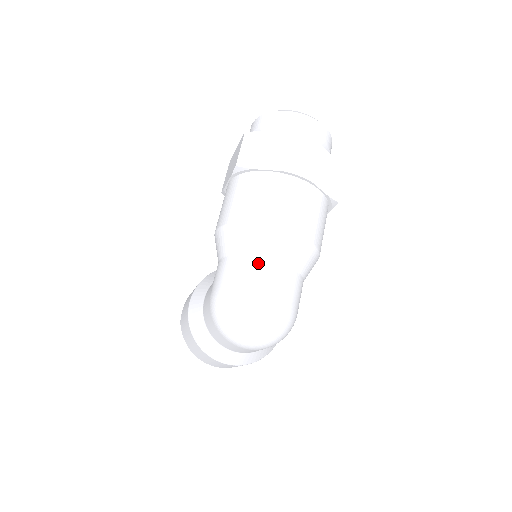
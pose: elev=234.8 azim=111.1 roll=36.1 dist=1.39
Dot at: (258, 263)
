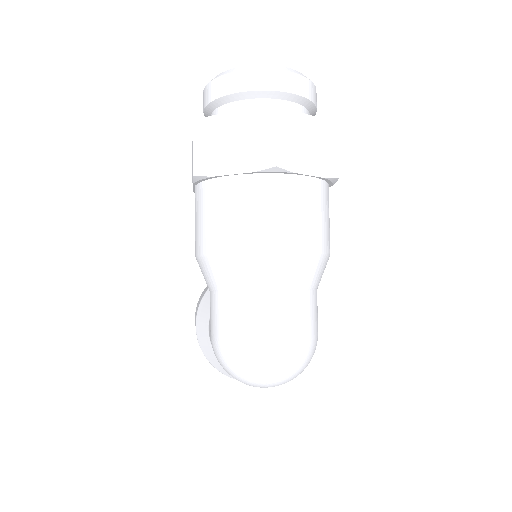
Dot at: (253, 301)
